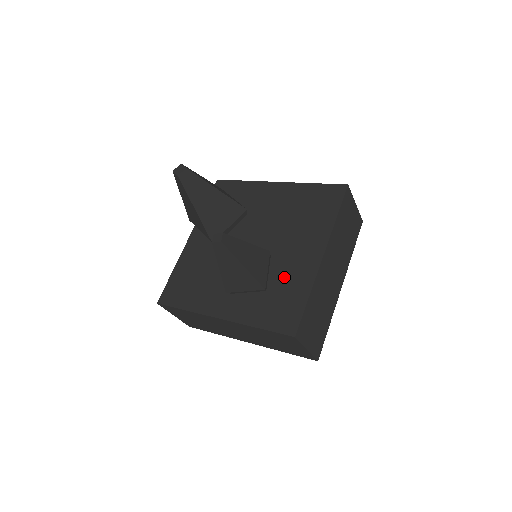
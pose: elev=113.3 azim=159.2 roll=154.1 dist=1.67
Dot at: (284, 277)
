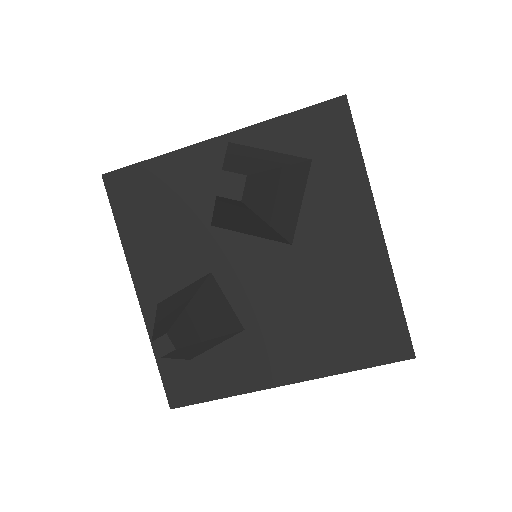
Dot at: (232, 349)
